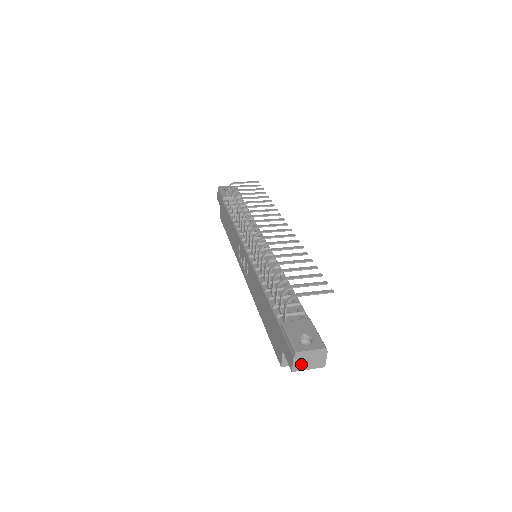
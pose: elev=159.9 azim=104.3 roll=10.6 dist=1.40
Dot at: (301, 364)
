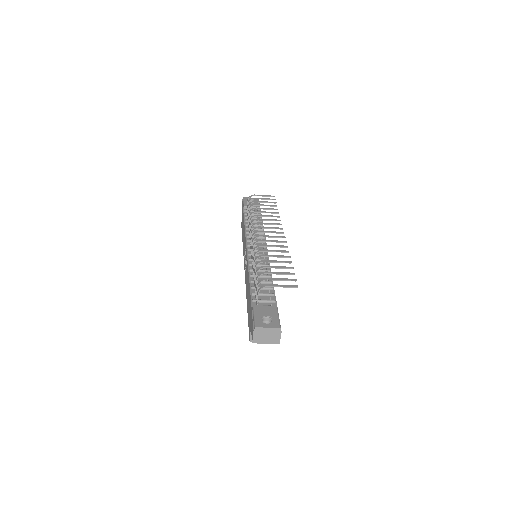
Dot at: (260, 338)
